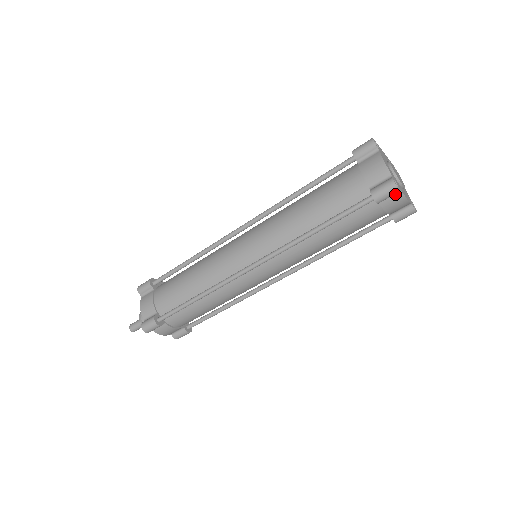
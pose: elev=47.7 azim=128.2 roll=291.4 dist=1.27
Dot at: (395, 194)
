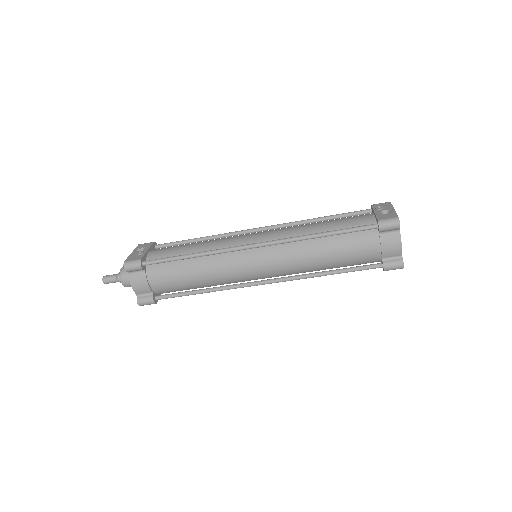
Dot at: occluded
